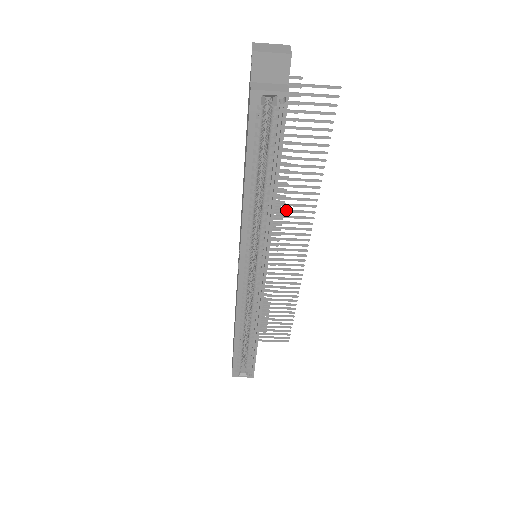
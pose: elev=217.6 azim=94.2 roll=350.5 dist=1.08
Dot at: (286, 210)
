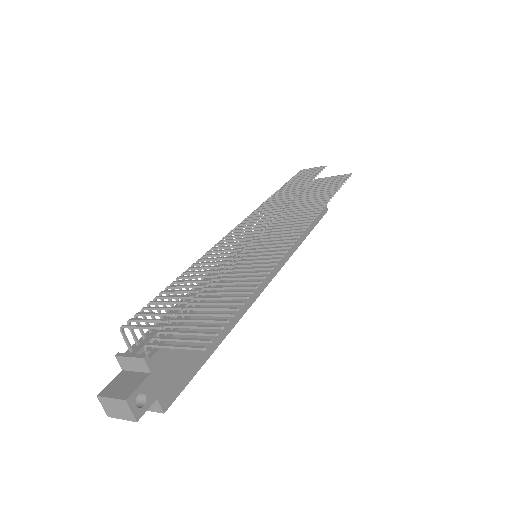
Dot at: (253, 258)
